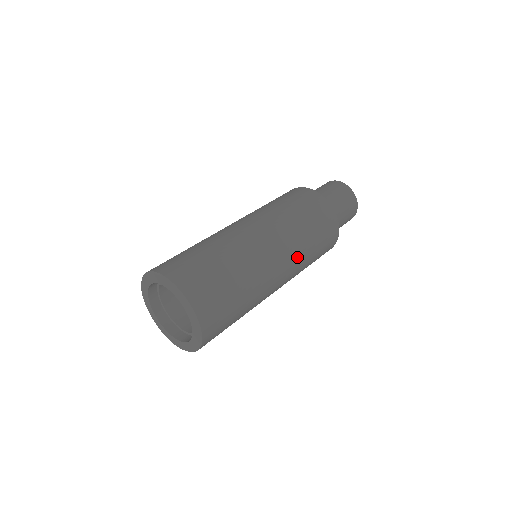
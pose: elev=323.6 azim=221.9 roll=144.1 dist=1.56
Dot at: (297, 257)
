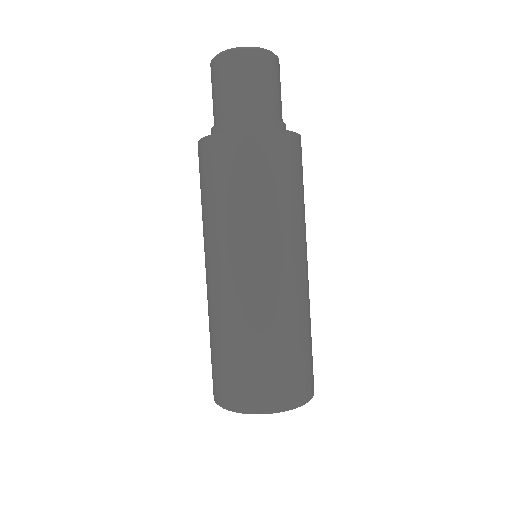
Dot at: occluded
